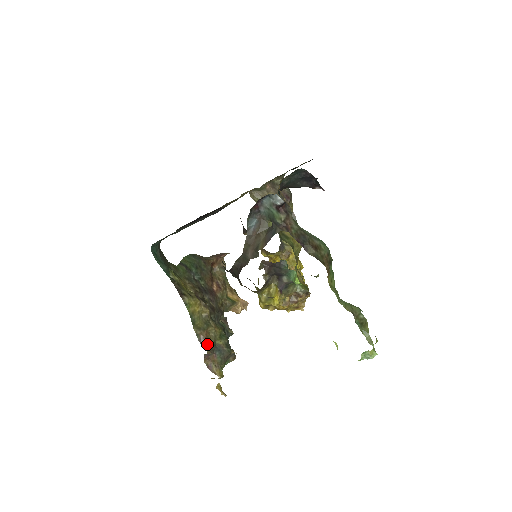
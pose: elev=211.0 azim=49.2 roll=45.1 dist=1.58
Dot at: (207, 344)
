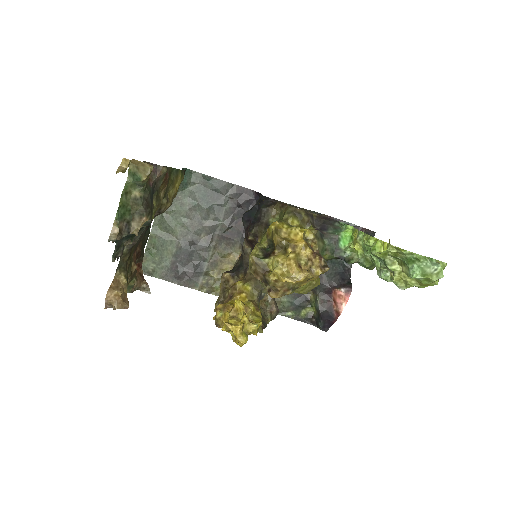
Dot at: (166, 175)
